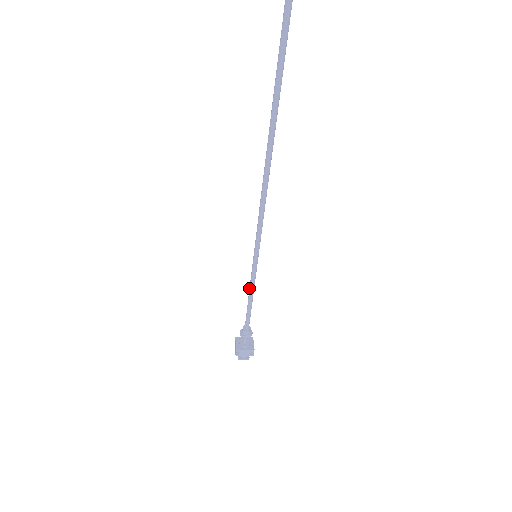
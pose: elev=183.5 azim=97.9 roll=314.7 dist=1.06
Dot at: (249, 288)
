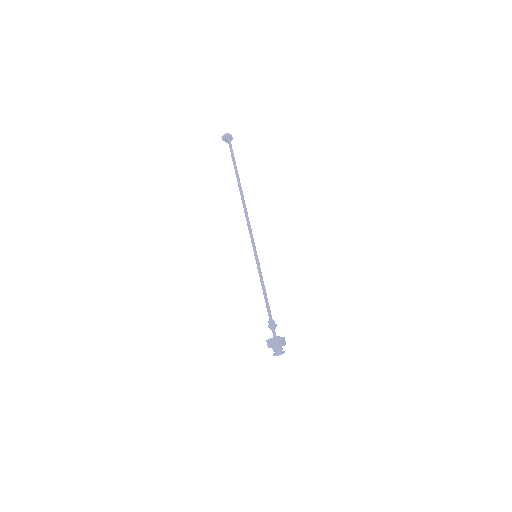
Dot at: (261, 281)
